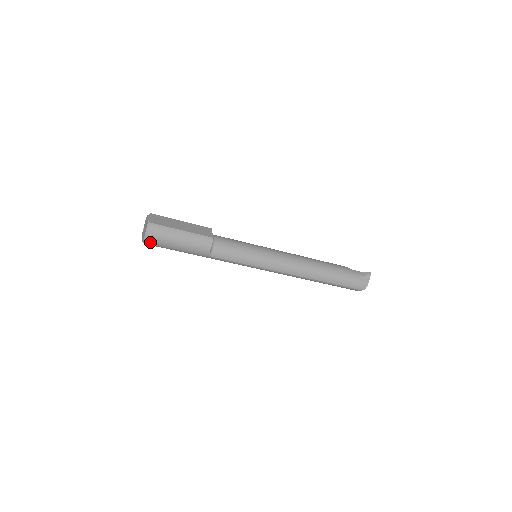
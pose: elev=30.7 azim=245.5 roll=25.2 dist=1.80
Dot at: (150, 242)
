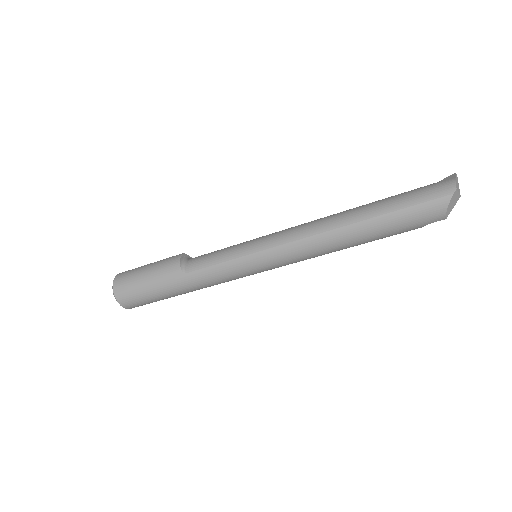
Dot at: (118, 292)
